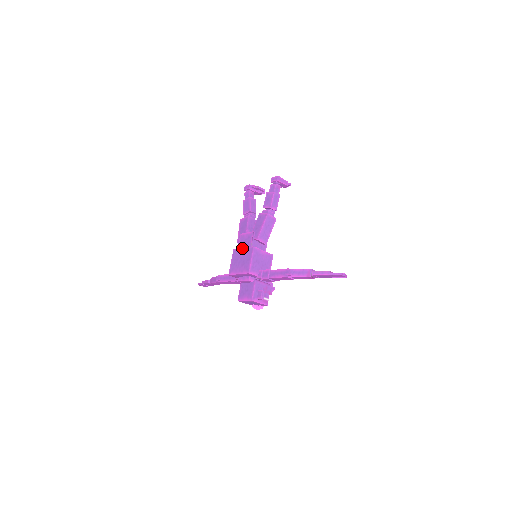
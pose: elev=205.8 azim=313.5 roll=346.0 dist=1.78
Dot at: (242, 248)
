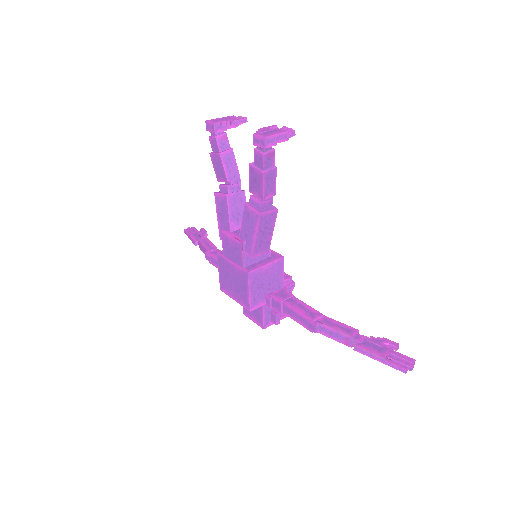
Dot at: (230, 262)
